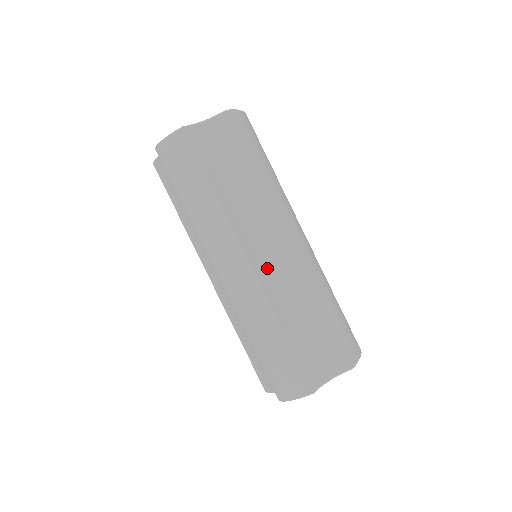
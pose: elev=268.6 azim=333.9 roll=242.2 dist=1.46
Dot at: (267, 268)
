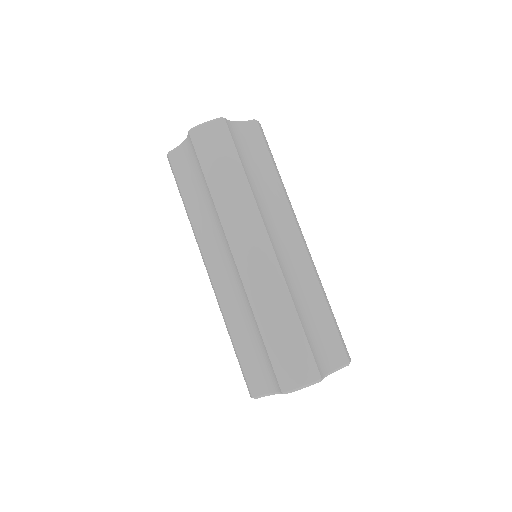
Dot at: (282, 255)
